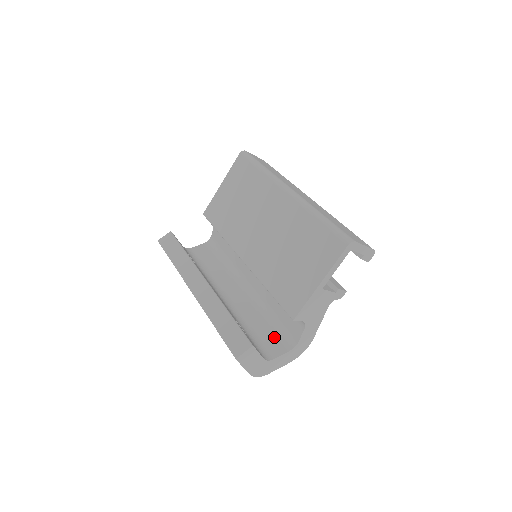
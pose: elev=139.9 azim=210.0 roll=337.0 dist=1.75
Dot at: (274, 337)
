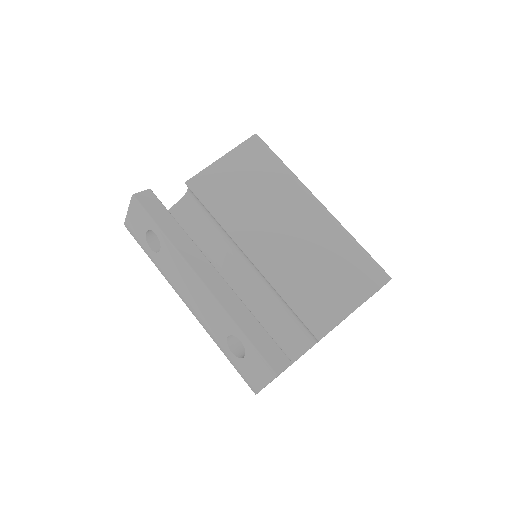
Dot at: occluded
